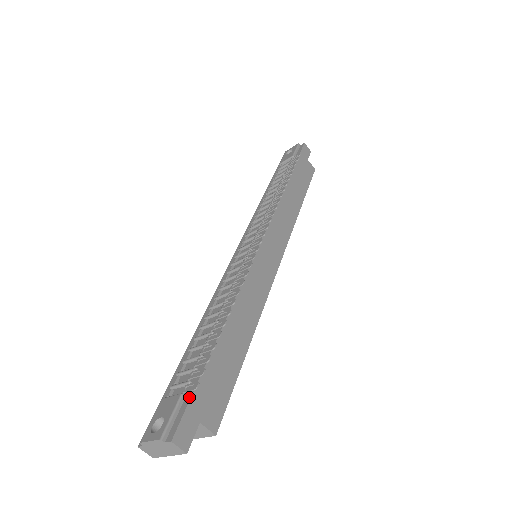
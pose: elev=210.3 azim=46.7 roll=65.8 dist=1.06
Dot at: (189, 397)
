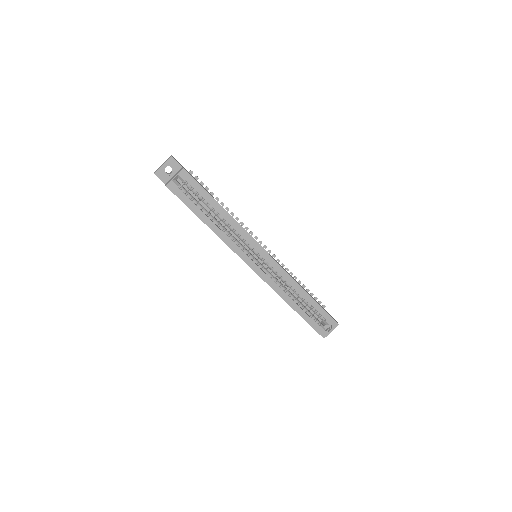
Dot at: occluded
